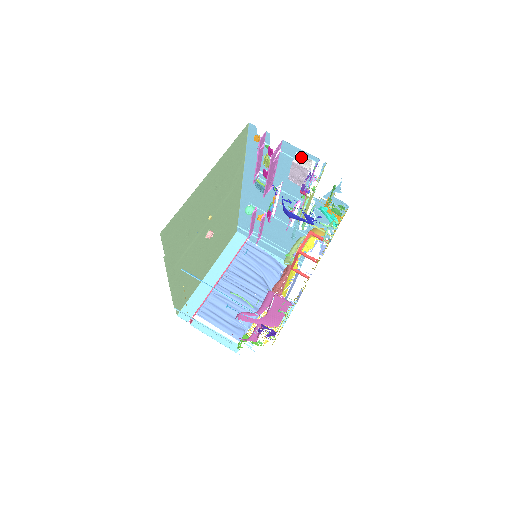
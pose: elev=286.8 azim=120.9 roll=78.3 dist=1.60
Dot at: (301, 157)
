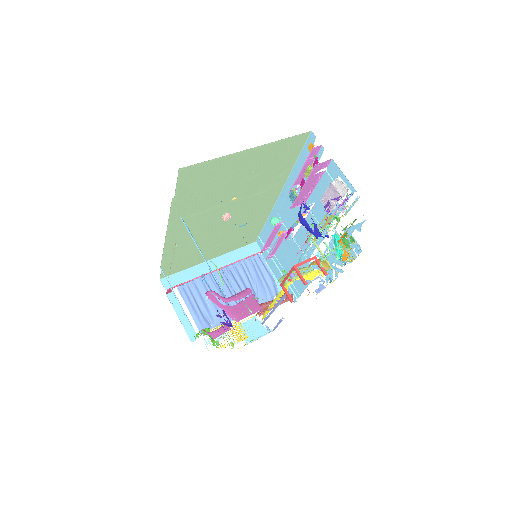
Dot at: (341, 181)
